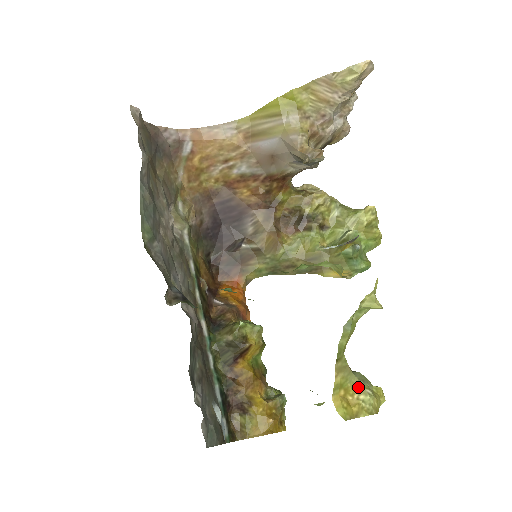
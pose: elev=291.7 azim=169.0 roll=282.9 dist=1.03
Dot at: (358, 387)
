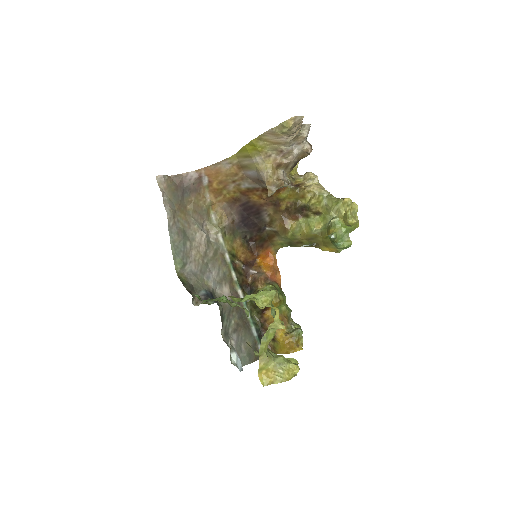
Dot at: (275, 368)
